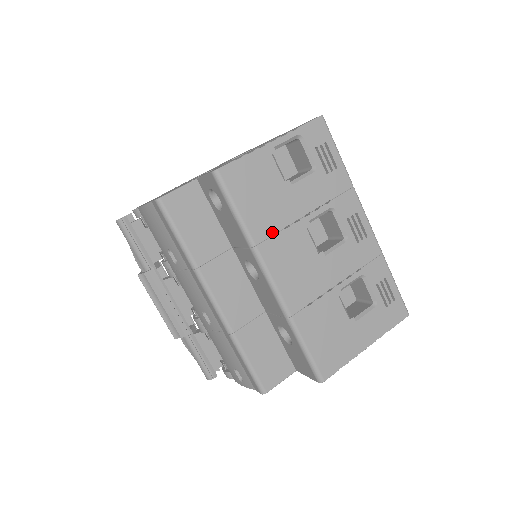
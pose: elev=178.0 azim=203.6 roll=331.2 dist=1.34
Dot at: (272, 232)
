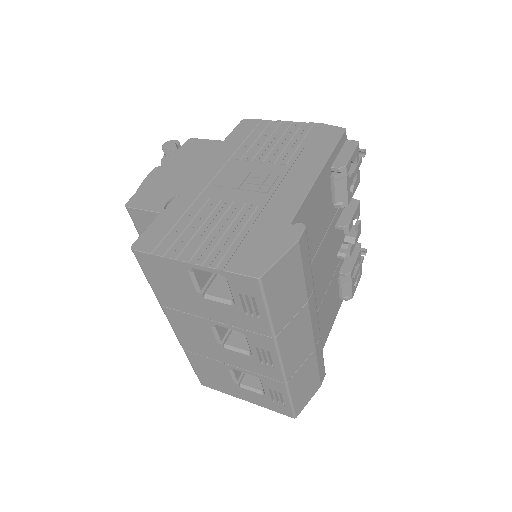
Dot at: (177, 308)
